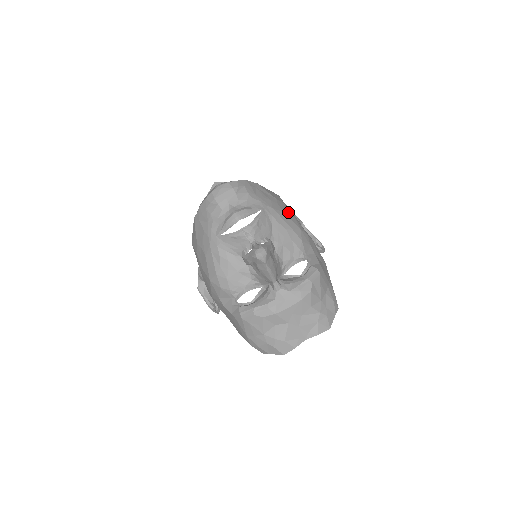
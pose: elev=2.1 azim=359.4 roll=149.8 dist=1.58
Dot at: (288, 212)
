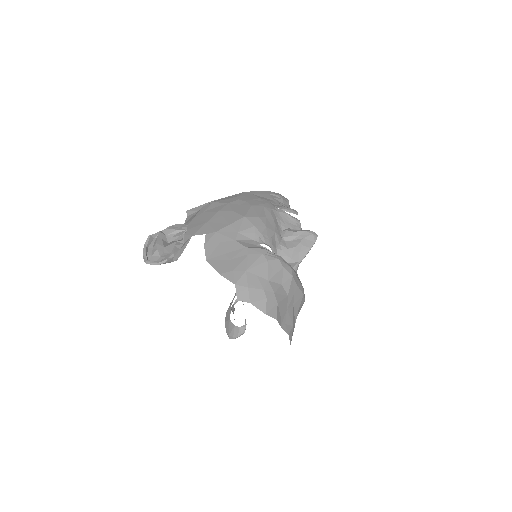
Dot at: occluded
